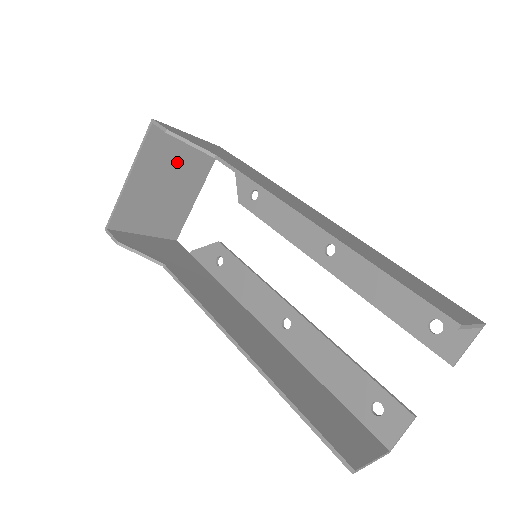
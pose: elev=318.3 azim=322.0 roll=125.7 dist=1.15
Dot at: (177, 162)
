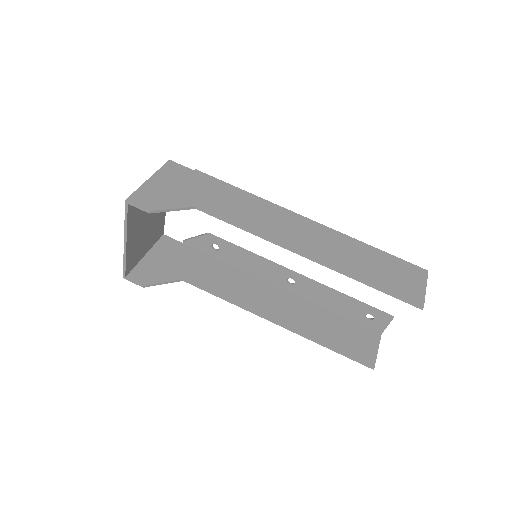
Dot at: occluded
